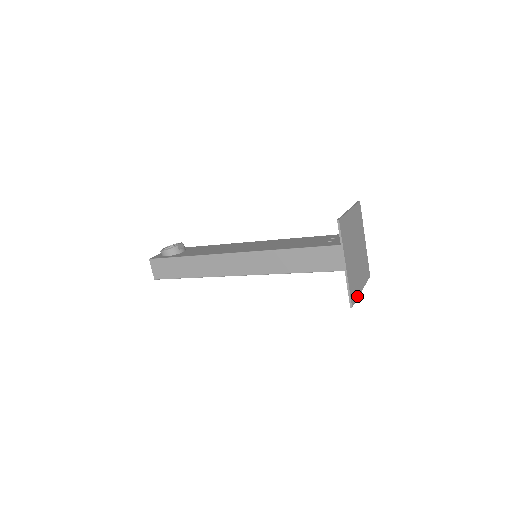
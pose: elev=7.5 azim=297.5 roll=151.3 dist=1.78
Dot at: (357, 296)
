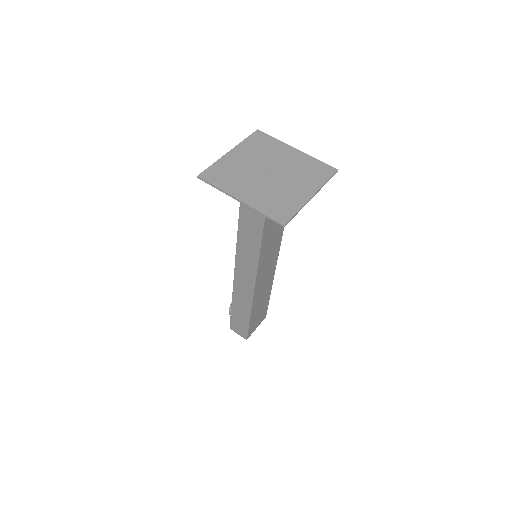
Dot at: (298, 208)
